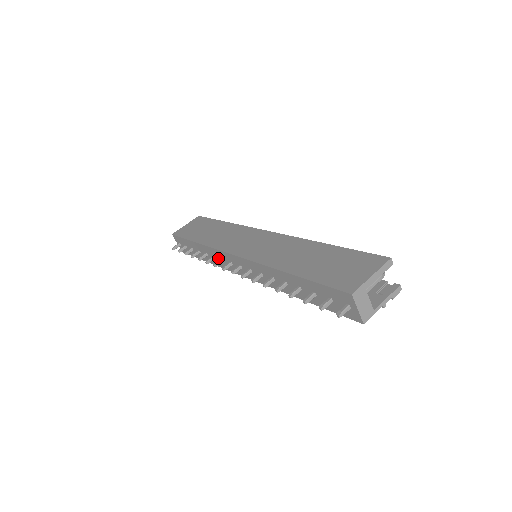
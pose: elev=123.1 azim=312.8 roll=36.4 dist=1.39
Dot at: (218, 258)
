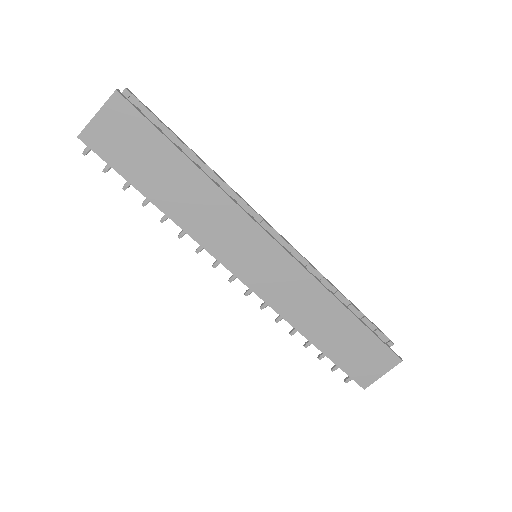
Dot at: occluded
